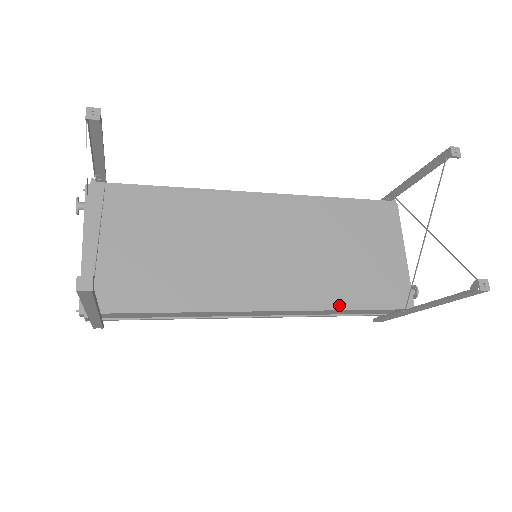
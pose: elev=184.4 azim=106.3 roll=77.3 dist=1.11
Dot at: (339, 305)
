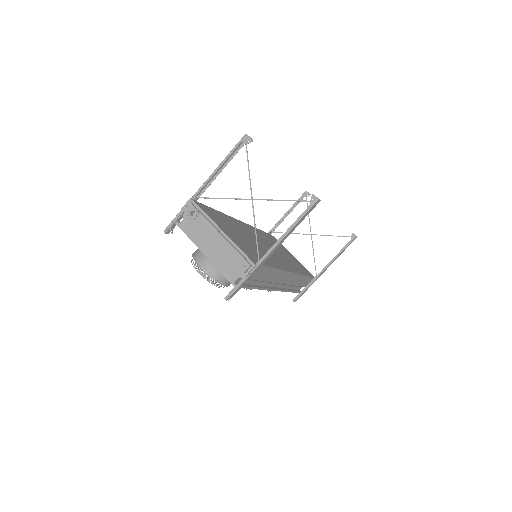
Dot at: (302, 273)
